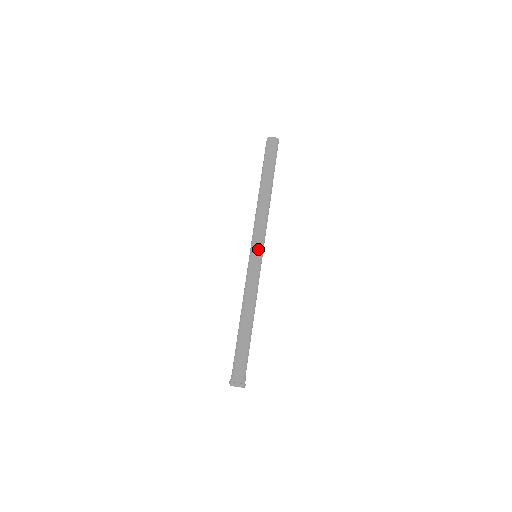
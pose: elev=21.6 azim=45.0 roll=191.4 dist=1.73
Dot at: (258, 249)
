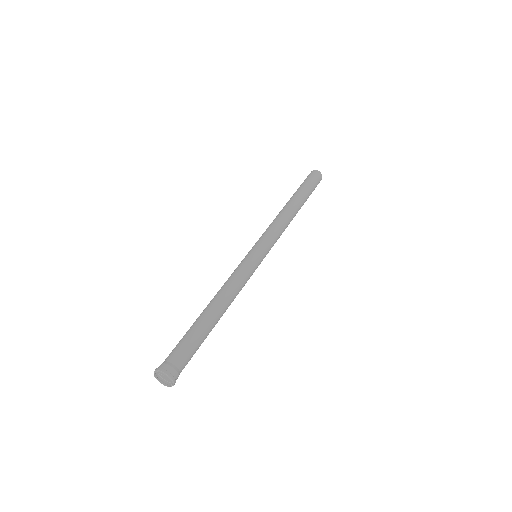
Dot at: (262, 247)
